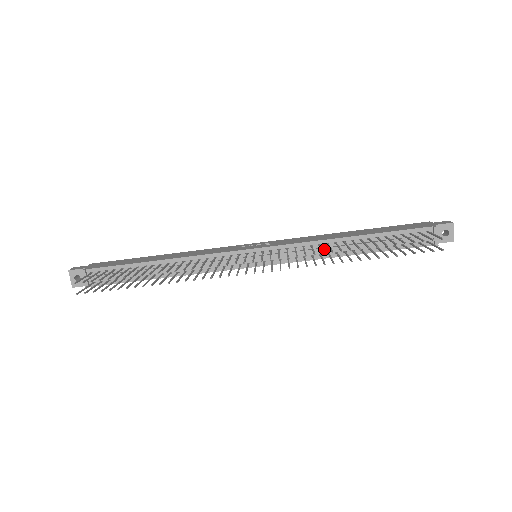
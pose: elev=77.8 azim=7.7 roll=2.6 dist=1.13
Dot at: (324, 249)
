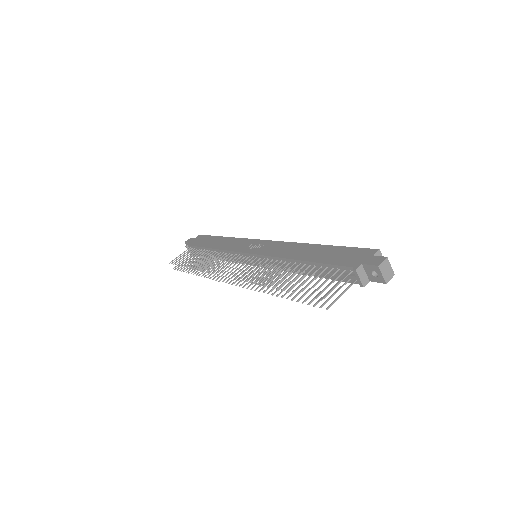
Dot at: (283, 266)
